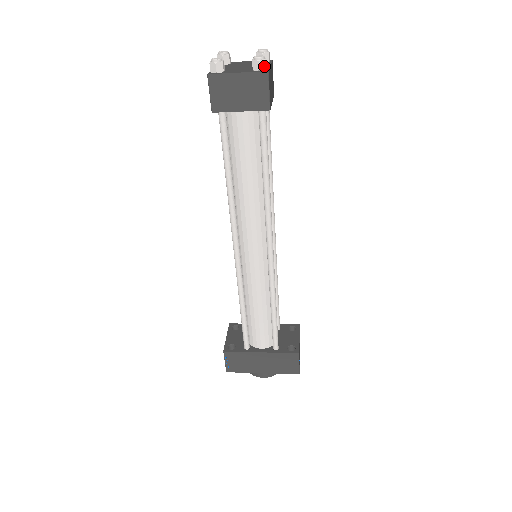
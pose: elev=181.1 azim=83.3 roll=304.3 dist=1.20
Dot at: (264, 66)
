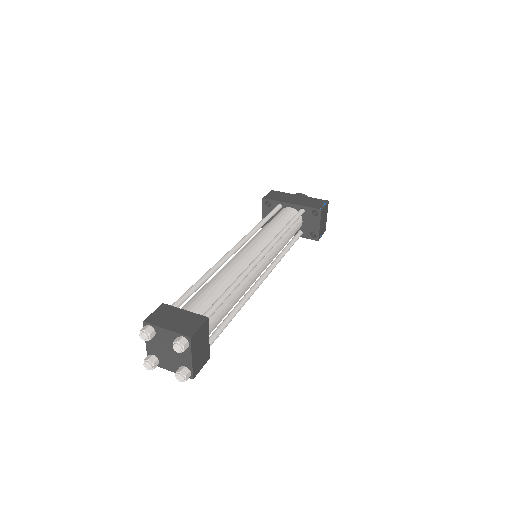
Dot at: (188, 378)
